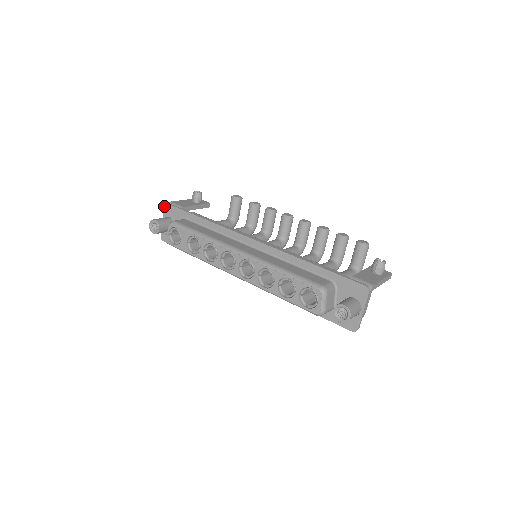
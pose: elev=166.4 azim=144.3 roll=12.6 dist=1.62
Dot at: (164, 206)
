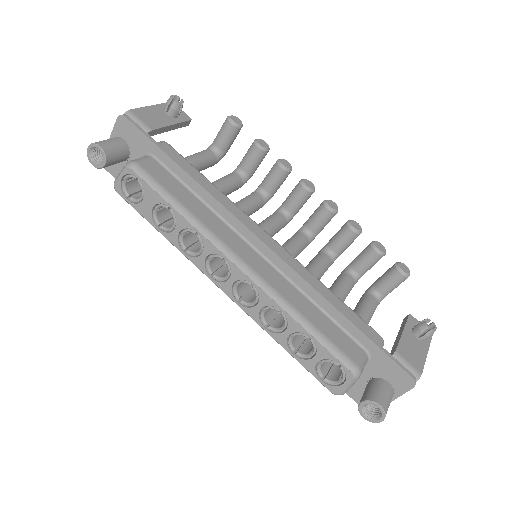
Dot at: (118, 117)
